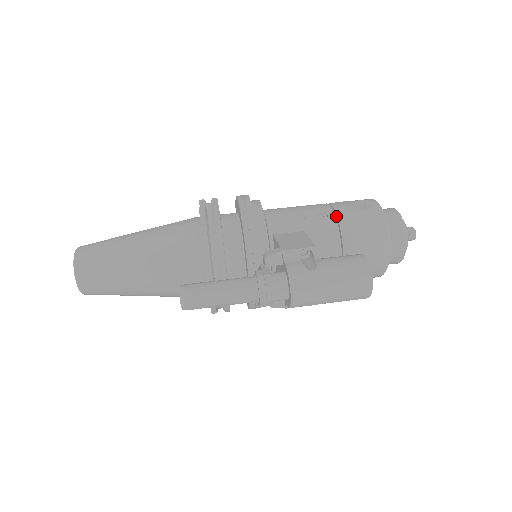
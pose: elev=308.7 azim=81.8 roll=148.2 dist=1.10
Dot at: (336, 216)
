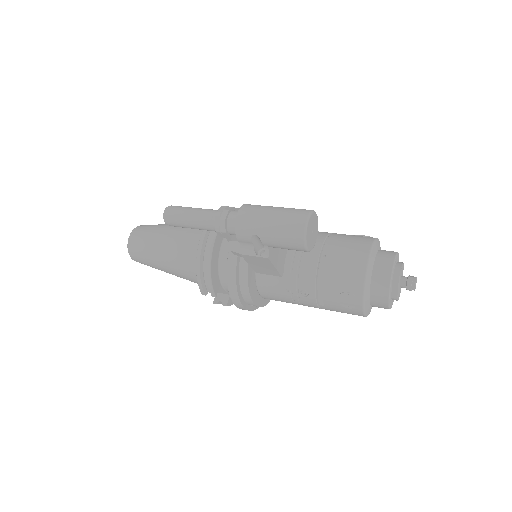
Dot at: (332, 234)
